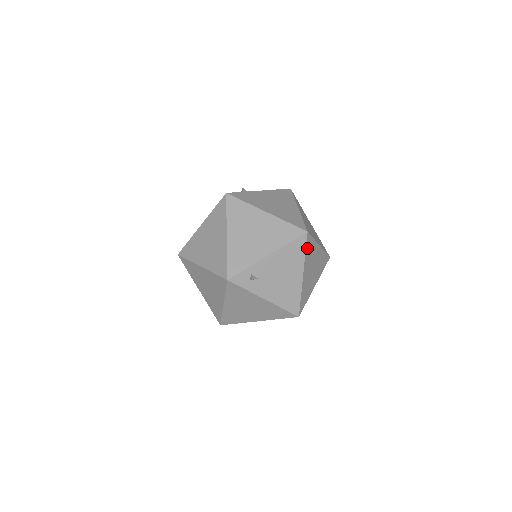
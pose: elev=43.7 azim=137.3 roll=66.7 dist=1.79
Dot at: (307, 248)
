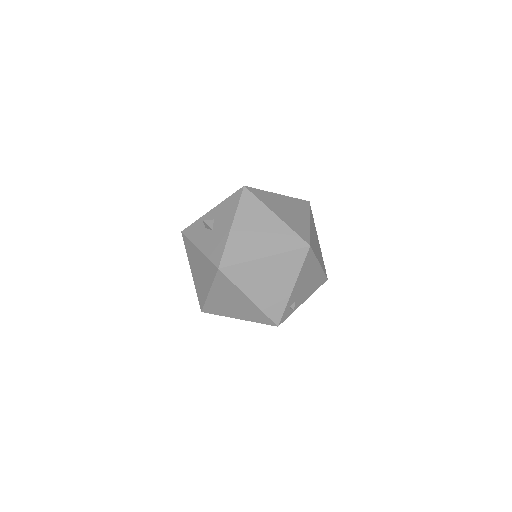
Dot at: (313, 250)
